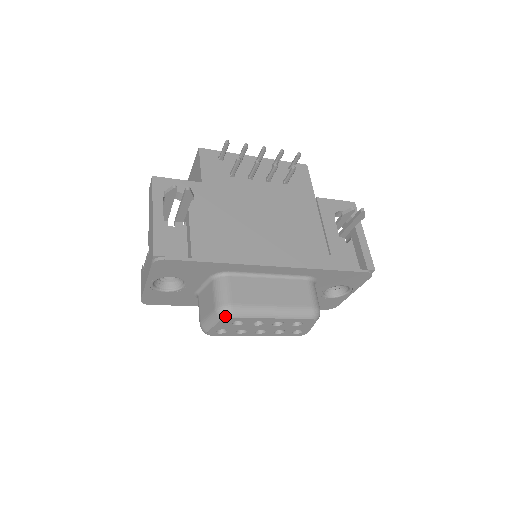
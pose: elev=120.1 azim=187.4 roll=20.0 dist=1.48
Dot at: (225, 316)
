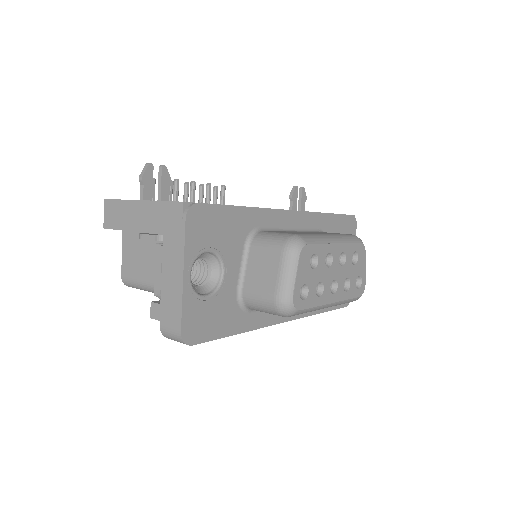
Dot at: (300, 245)
